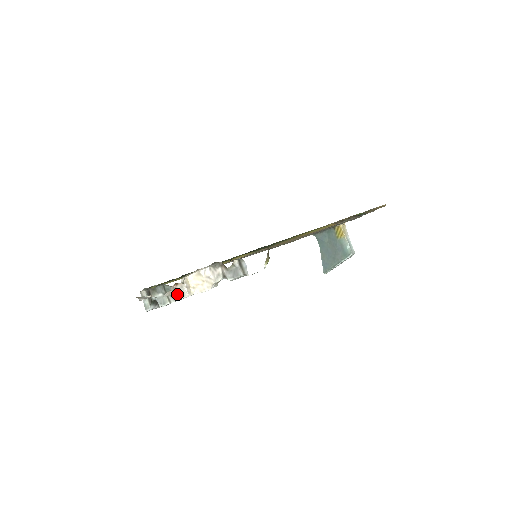
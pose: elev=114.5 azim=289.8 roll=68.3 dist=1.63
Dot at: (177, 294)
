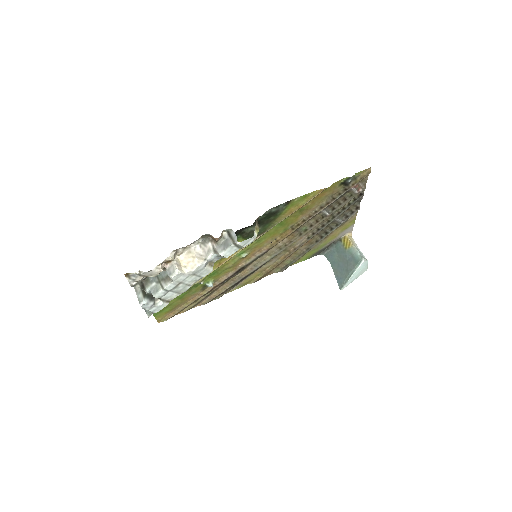
Dot at: (168, 273)
